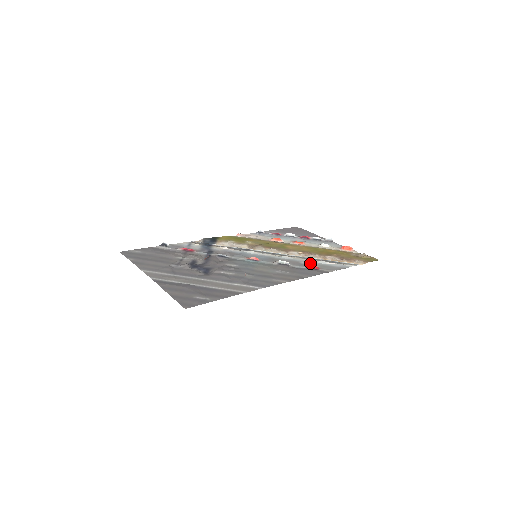
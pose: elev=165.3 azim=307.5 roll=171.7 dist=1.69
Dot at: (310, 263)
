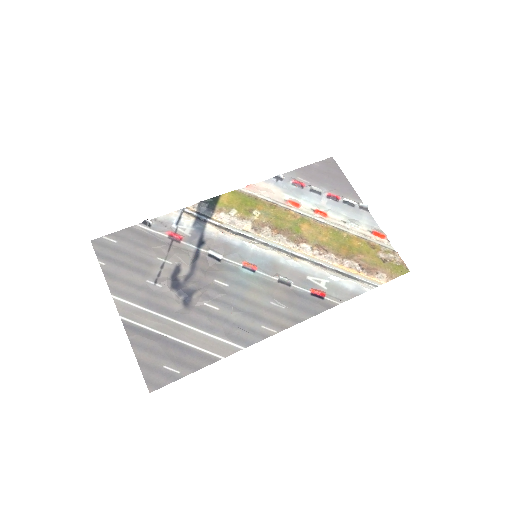
Dot at: (318, 280)
